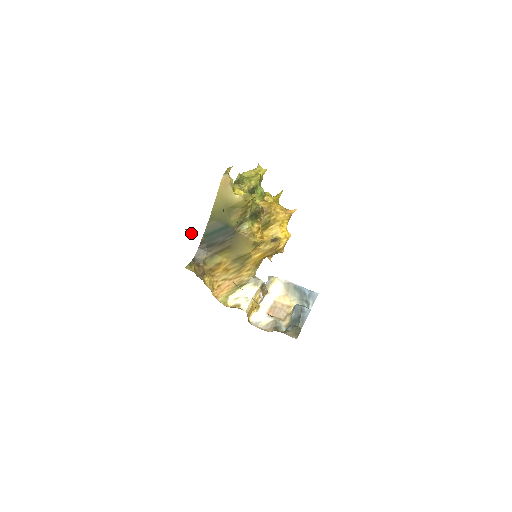
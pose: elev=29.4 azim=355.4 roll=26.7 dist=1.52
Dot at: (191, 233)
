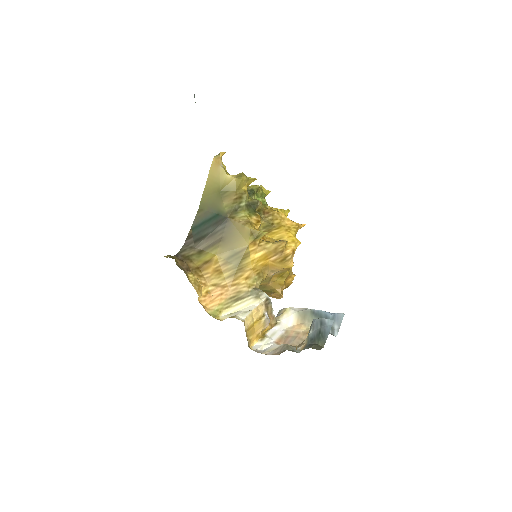
Dot at: occluded
